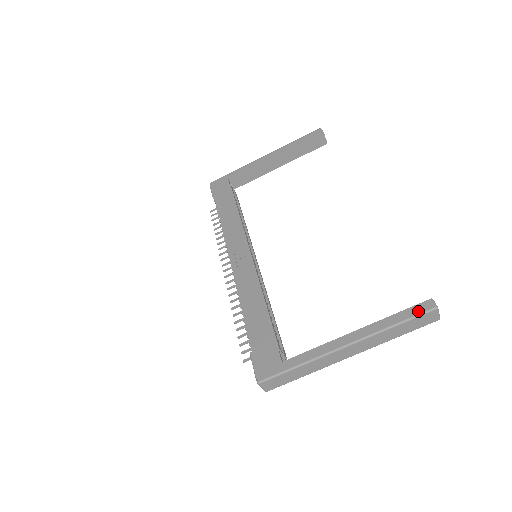
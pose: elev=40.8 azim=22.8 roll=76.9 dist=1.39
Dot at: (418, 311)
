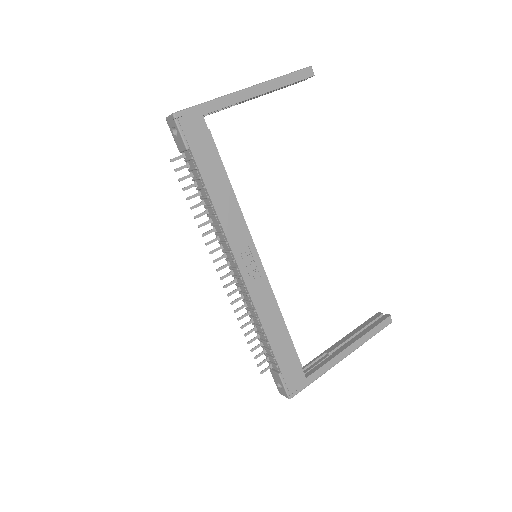
Dot at: (384, 326)
